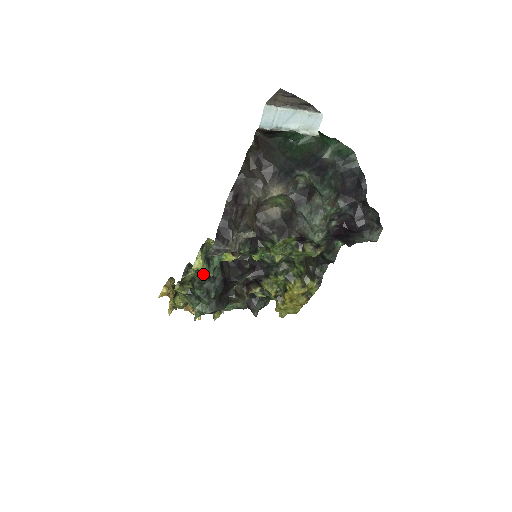
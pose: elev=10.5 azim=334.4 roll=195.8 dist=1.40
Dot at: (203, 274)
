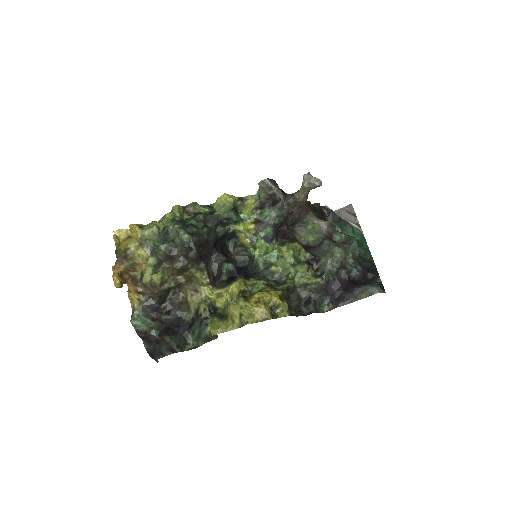
Dot at: (216, 215)
